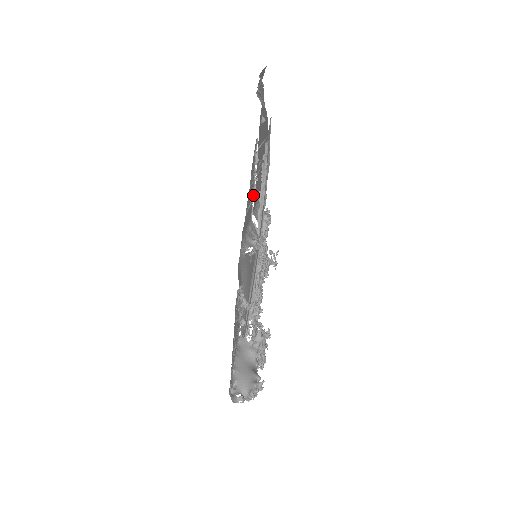
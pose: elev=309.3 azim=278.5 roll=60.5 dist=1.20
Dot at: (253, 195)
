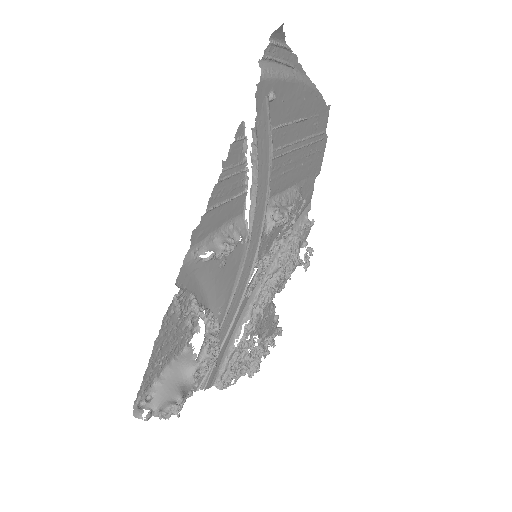
Dot at: (246, 188)
